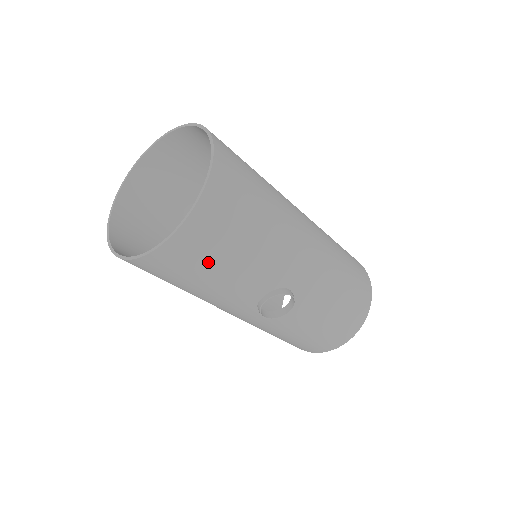
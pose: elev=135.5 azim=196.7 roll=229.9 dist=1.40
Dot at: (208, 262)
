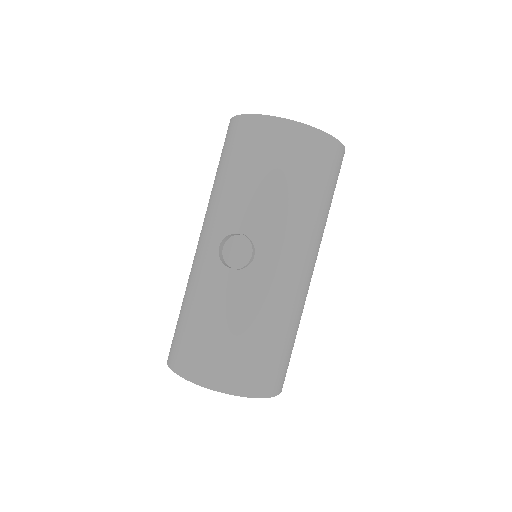
Dot at: (261, 159)
